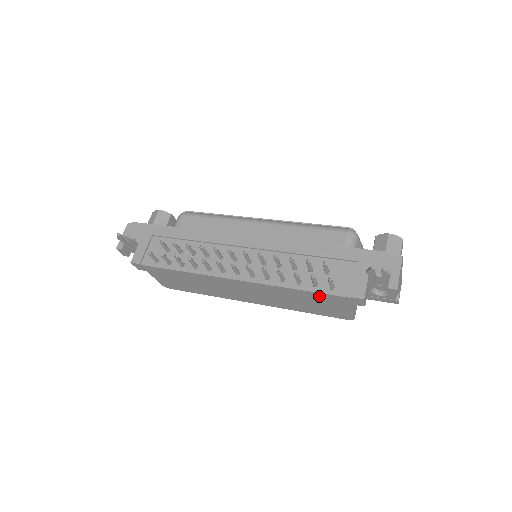
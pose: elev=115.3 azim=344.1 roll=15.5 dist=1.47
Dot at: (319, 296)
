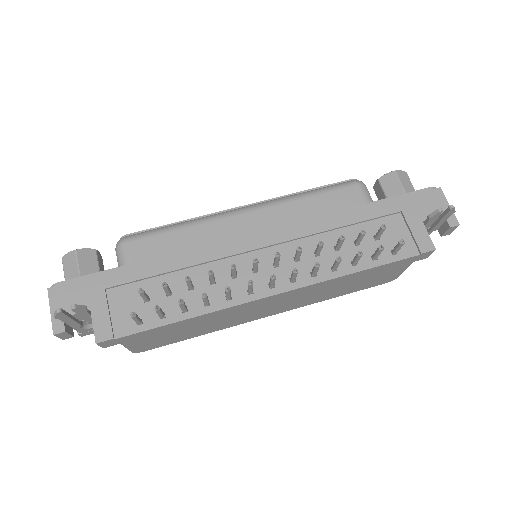
Dot at: (379, 269)
